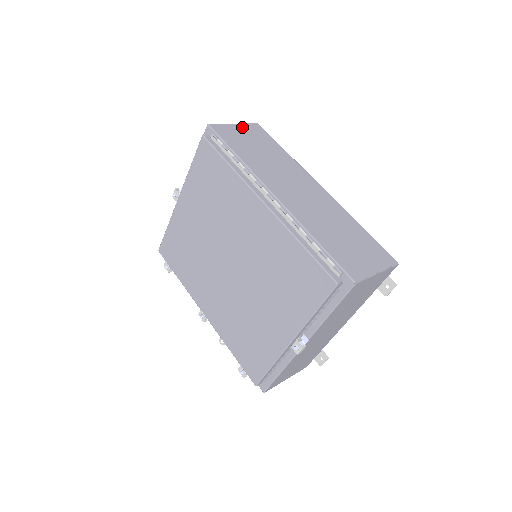
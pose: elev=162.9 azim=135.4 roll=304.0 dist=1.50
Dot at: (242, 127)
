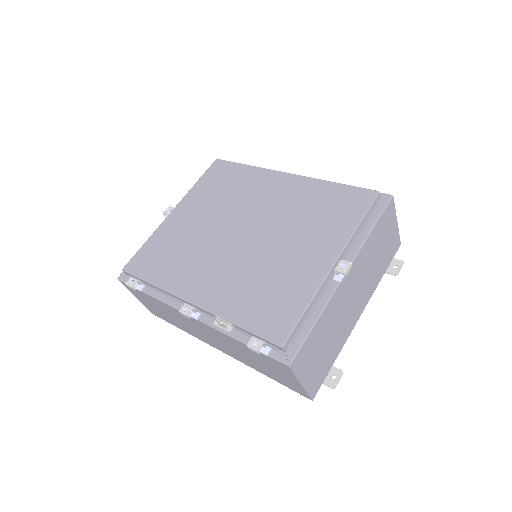
Dot at: occluded
